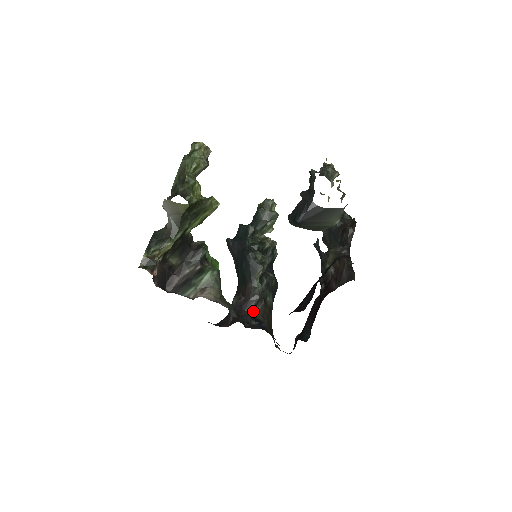
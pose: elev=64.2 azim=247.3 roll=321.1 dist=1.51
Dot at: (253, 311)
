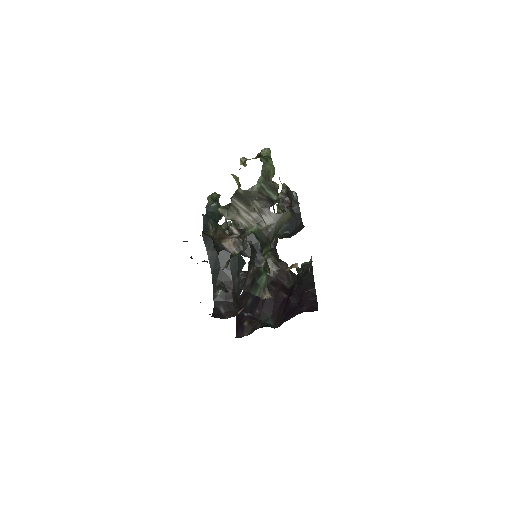
Dot at: (238, 303)
